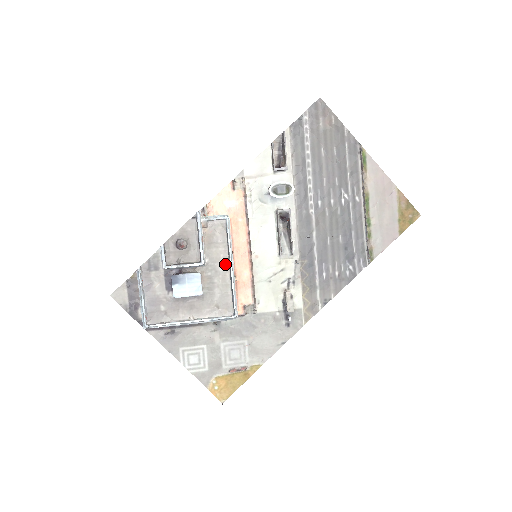
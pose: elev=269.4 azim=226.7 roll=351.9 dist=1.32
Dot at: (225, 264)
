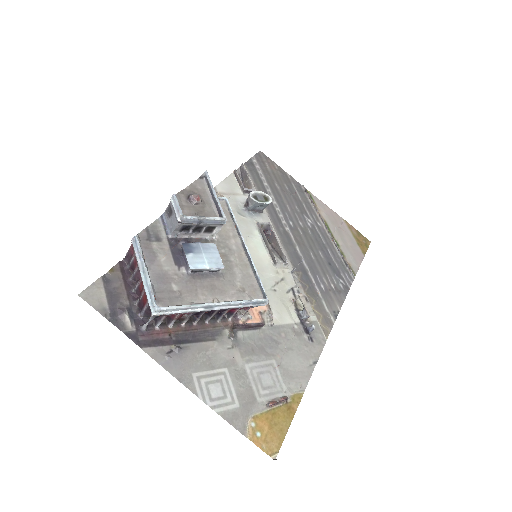
Dot at: (237, 243)
